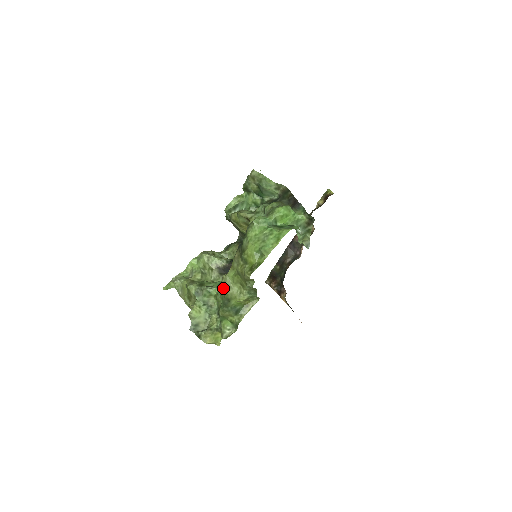
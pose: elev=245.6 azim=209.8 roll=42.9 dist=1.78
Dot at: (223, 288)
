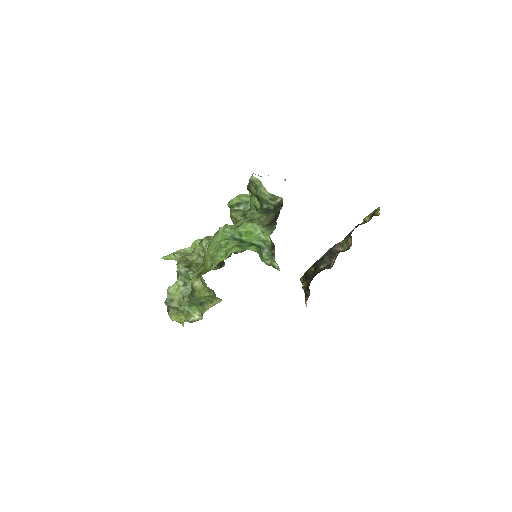
Dot at: (192, 278)
